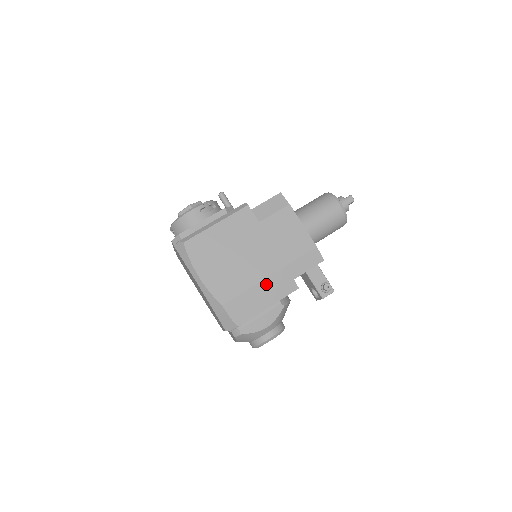
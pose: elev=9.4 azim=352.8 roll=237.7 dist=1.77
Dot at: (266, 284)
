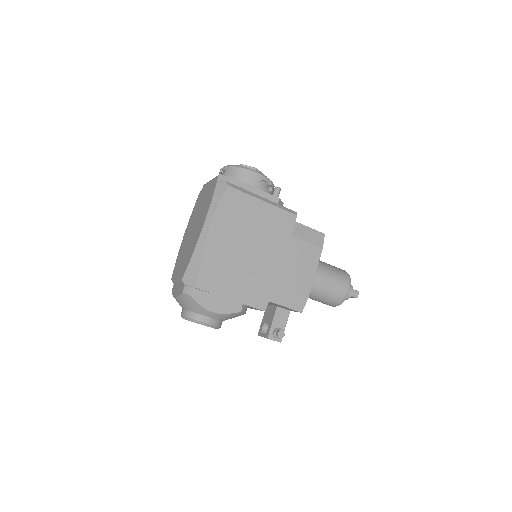
Dot at: (249, 282)
